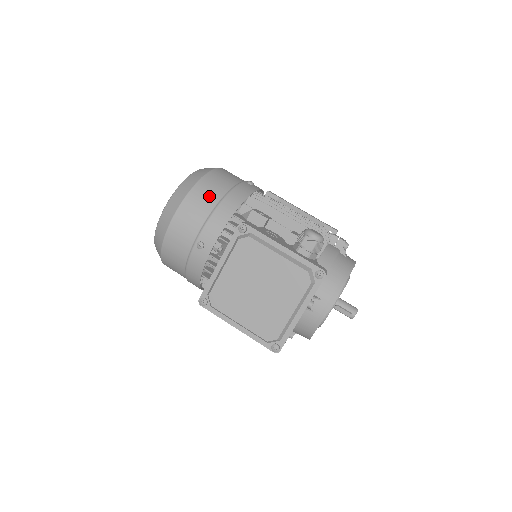
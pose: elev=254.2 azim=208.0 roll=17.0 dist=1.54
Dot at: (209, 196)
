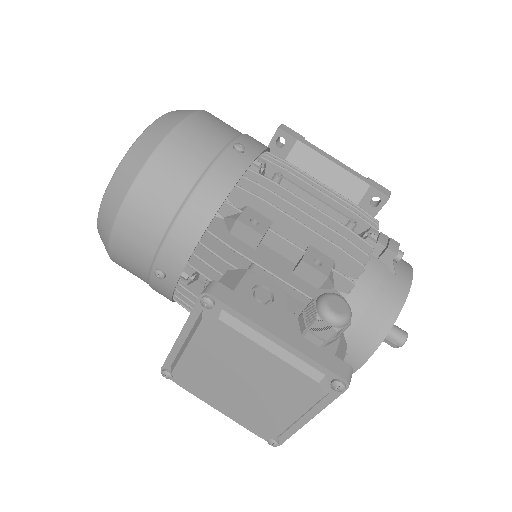
Dot at: (164, 195)
